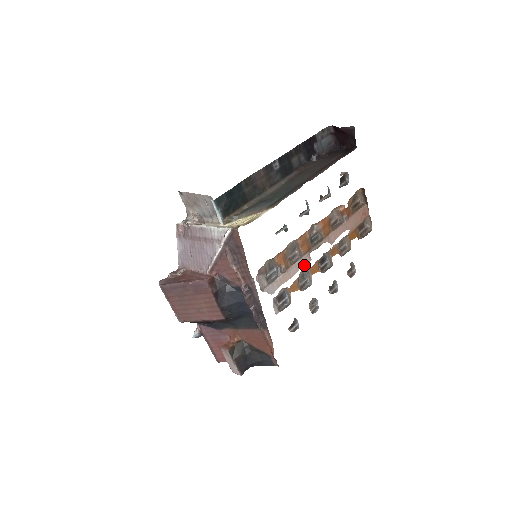
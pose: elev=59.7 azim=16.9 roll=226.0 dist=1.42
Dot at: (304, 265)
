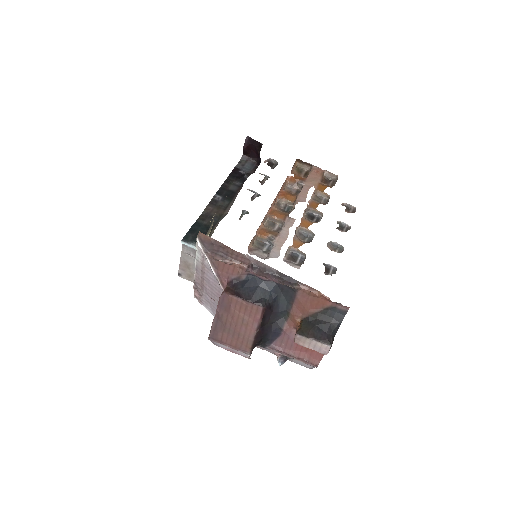
Dot at: (291, 226)
